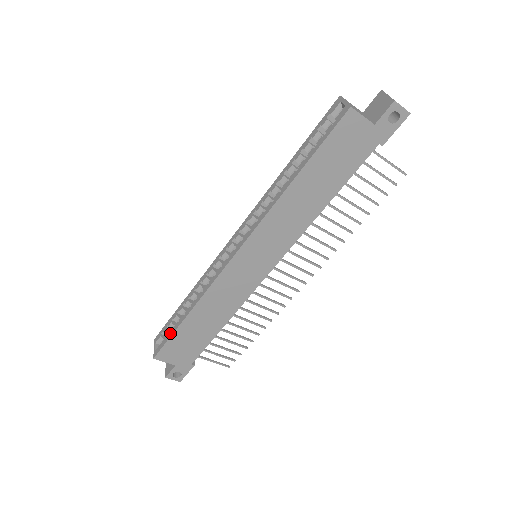
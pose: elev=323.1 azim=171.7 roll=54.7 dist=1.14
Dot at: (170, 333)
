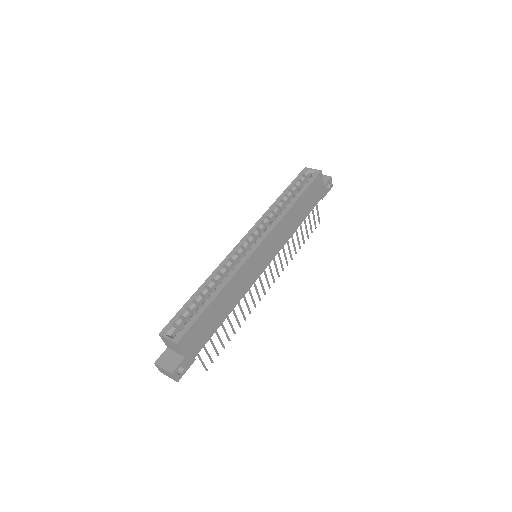
Dot at: (195, 316)
